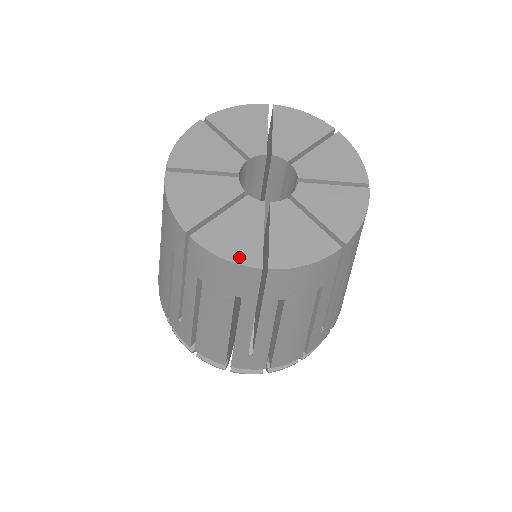
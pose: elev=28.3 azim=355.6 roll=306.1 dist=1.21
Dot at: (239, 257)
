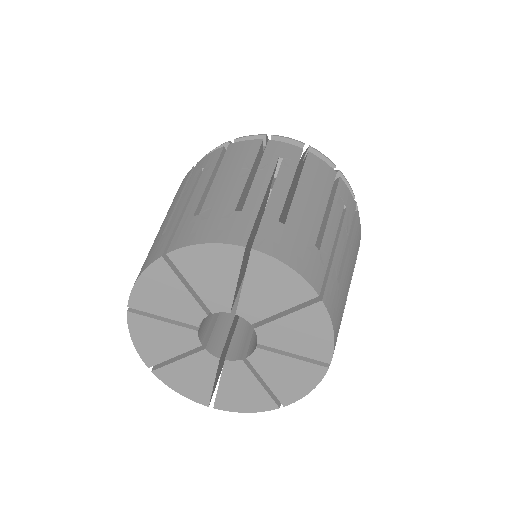
Dot at: (257, 408)
